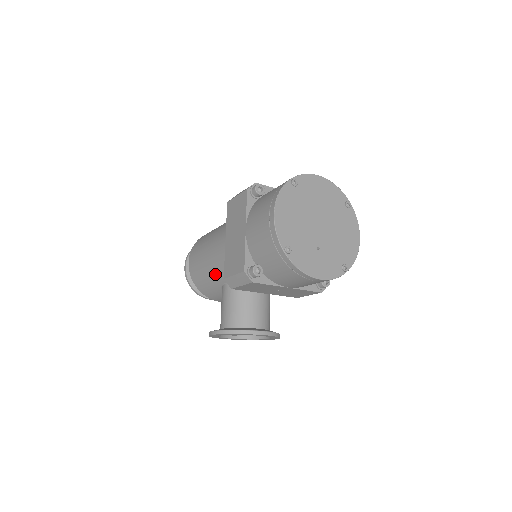
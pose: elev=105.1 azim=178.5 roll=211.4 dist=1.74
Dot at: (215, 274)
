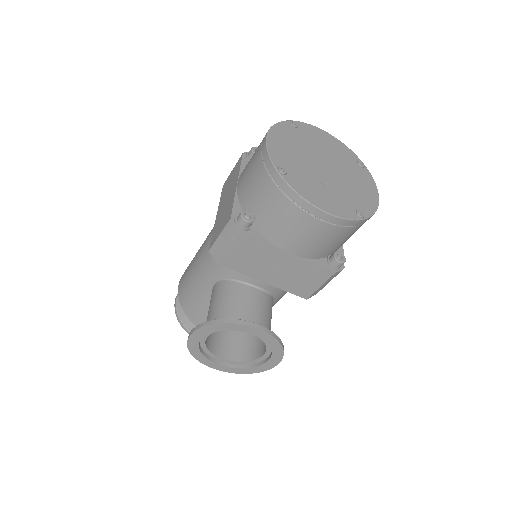
Dot at: (204, 274)
